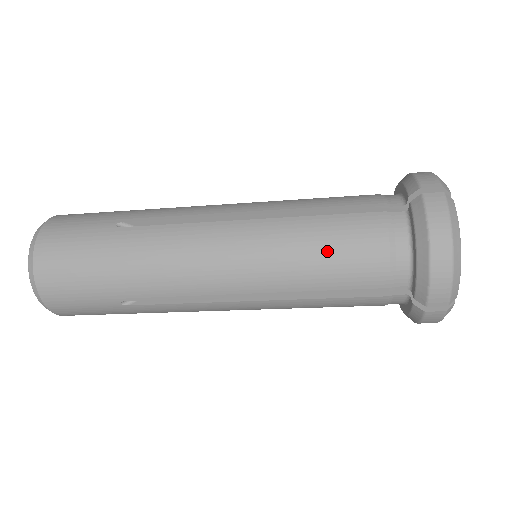
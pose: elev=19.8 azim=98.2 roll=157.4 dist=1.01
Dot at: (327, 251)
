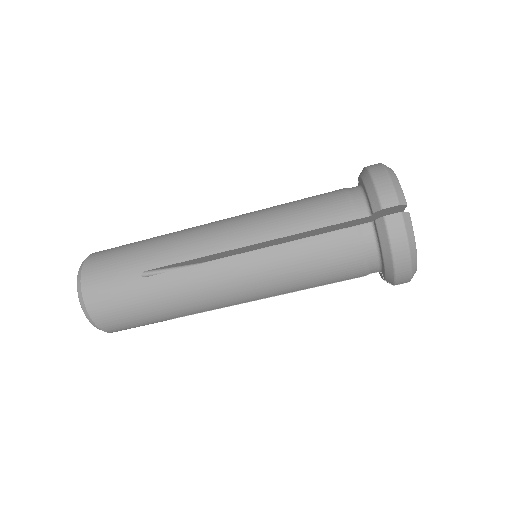
Dot at: (301, 204)
